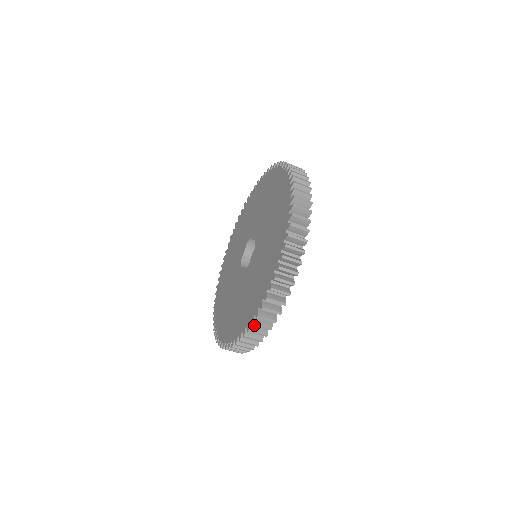
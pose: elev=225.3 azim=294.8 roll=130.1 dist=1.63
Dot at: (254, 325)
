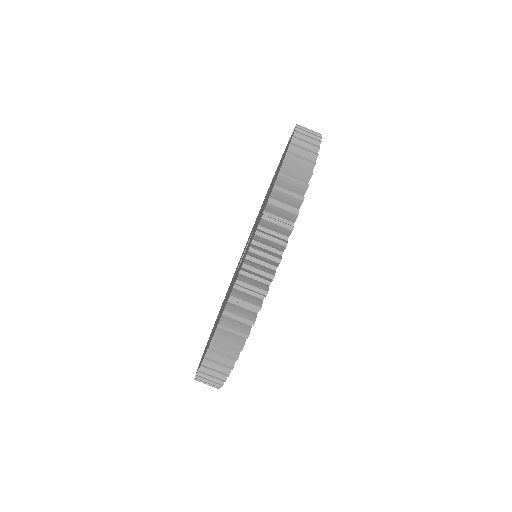
Dot at: (226, 313)
